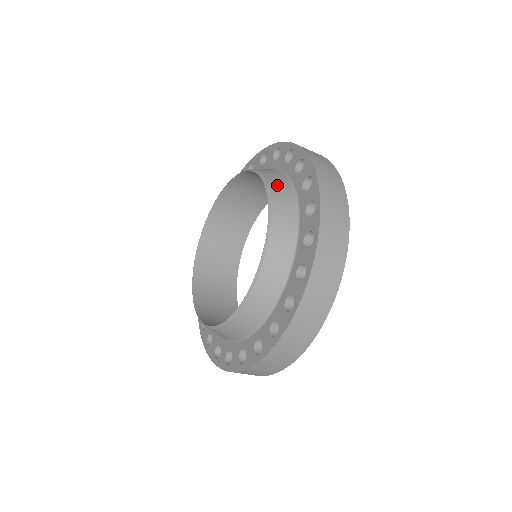
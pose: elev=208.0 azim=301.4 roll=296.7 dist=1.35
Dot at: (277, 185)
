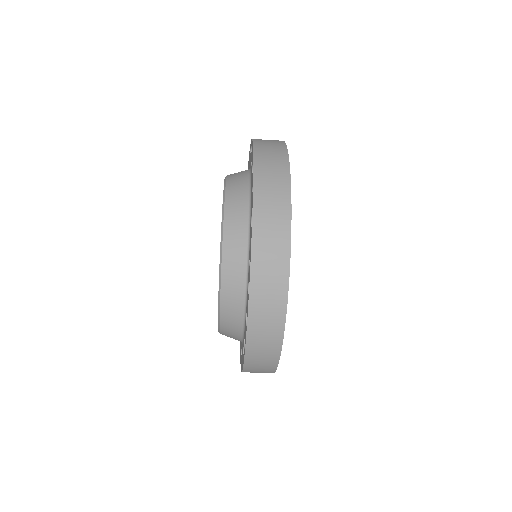
Dot at: (233, 217)
